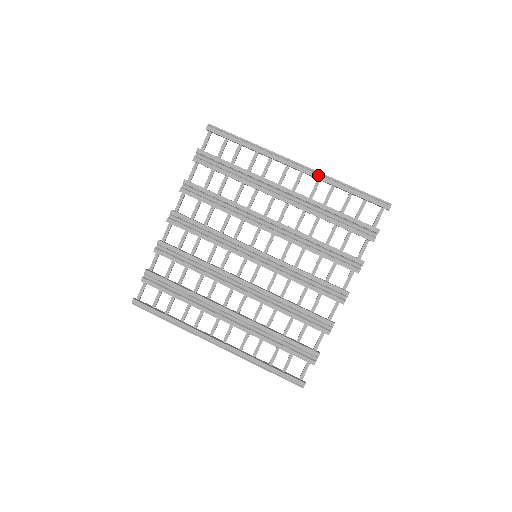
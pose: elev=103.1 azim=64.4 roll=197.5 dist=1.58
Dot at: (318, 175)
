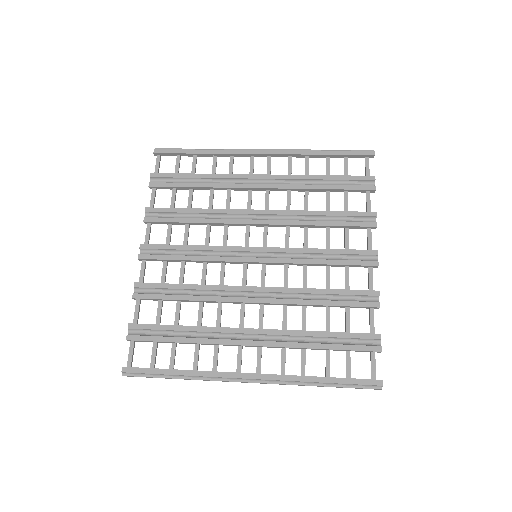
Dot at: (287, 151)
